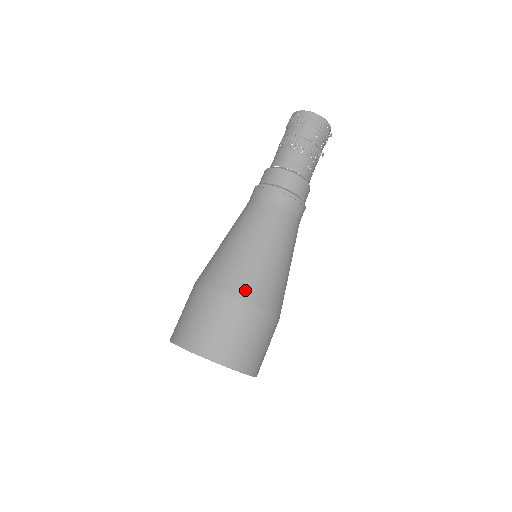
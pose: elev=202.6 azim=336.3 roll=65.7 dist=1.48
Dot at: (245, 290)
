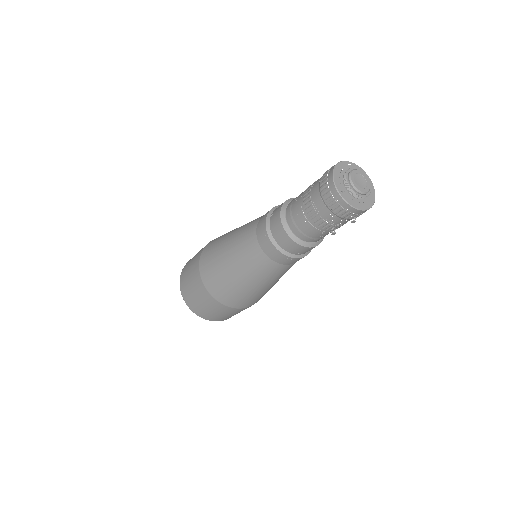
Dot at: (213, 289)
